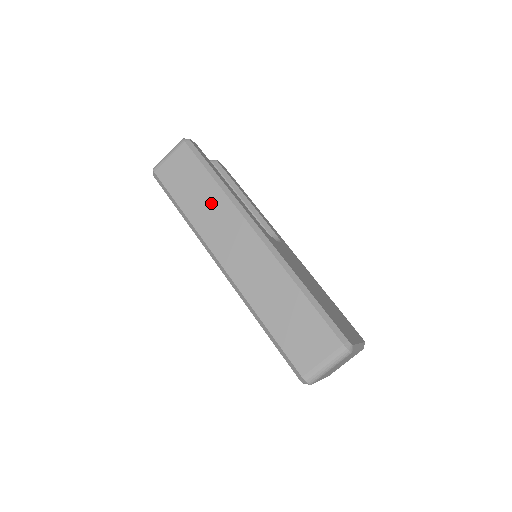
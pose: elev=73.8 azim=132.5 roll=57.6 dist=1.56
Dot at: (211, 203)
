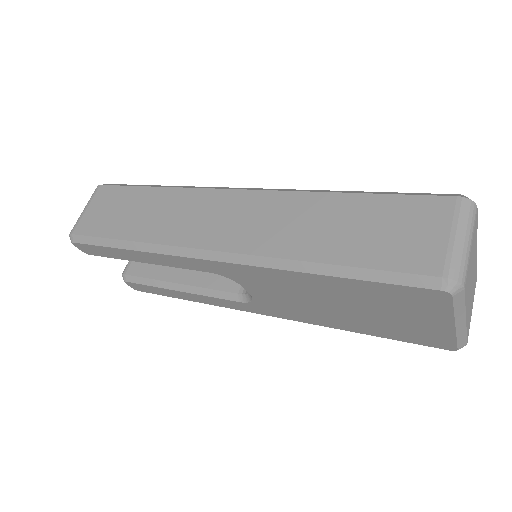
Dot at: (163, 207)
